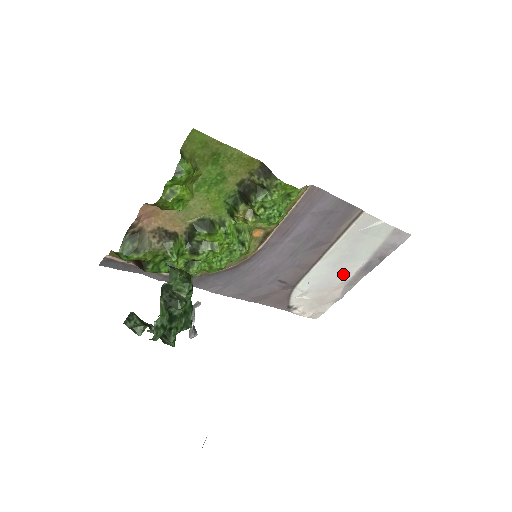
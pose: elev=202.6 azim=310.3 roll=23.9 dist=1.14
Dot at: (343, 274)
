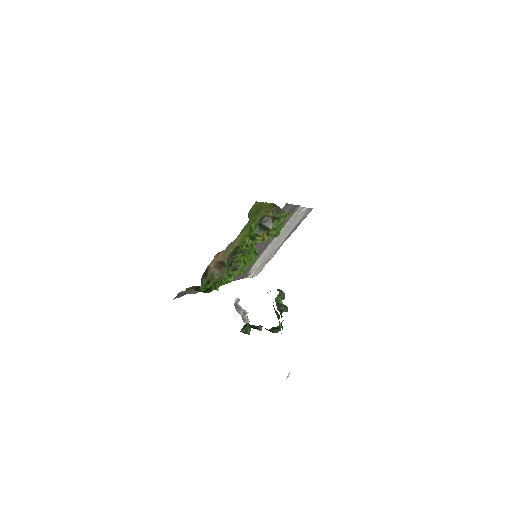
Dot at: (279, 244)
